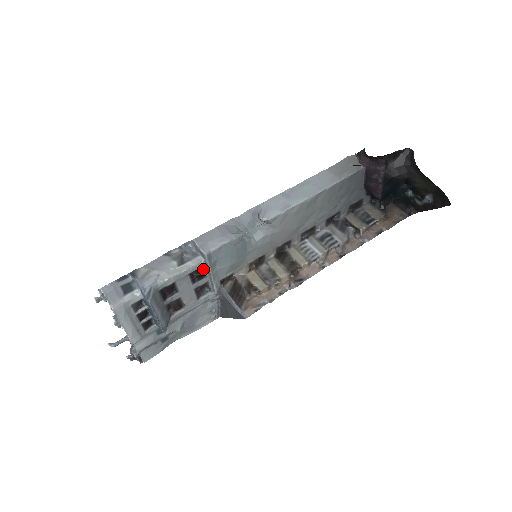
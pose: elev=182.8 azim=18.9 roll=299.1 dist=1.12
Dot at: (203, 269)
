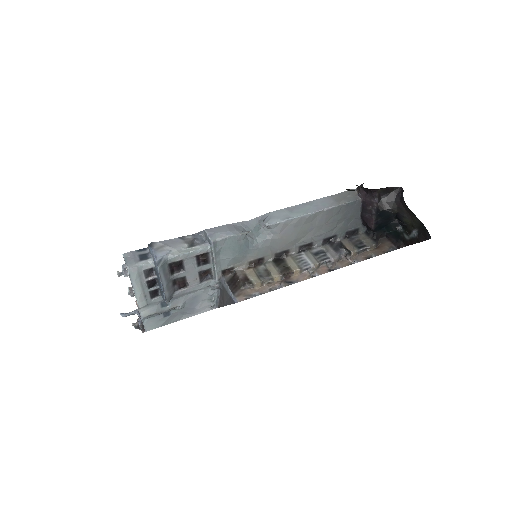
Dot at: (208, 255)
